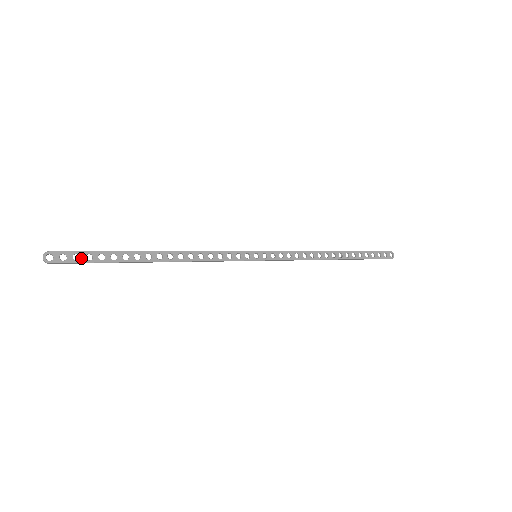
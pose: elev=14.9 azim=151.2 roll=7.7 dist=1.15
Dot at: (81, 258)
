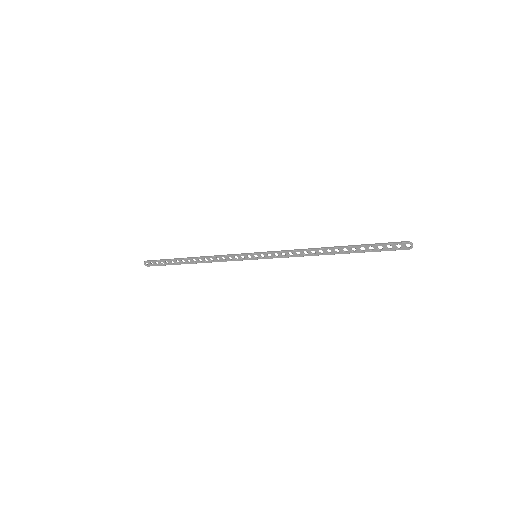
Dot at: (159, 264)
